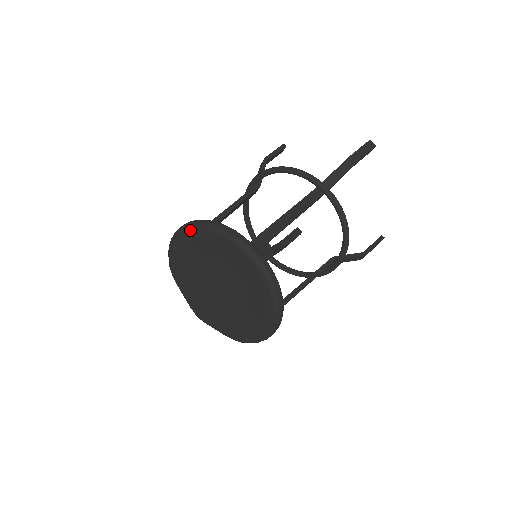
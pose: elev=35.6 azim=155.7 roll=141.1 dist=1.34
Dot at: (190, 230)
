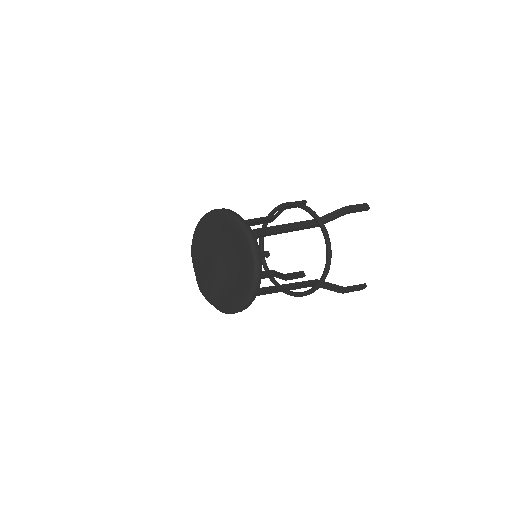
Dot at: (212, 214)
